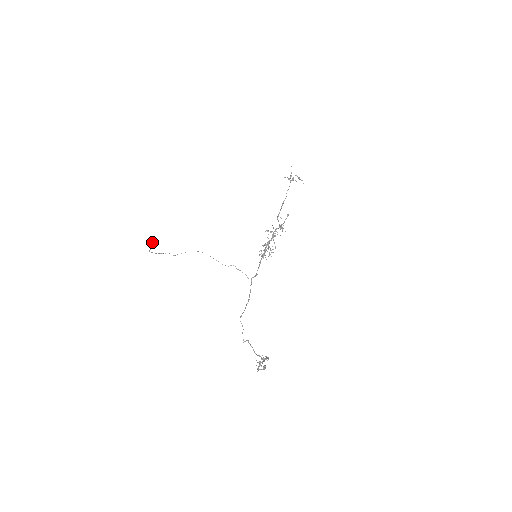
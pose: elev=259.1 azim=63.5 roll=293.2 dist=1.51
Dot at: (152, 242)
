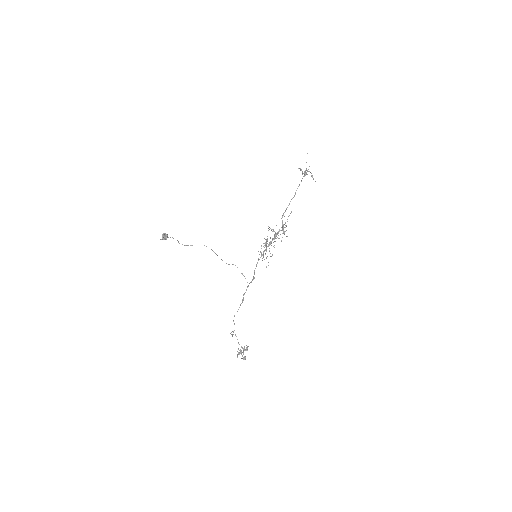
Dot at: (166, 237)
